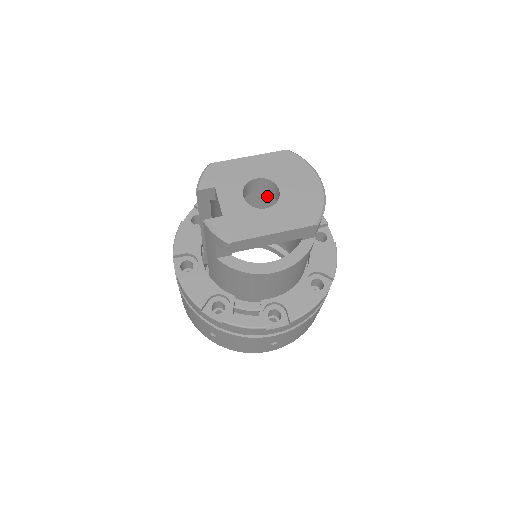
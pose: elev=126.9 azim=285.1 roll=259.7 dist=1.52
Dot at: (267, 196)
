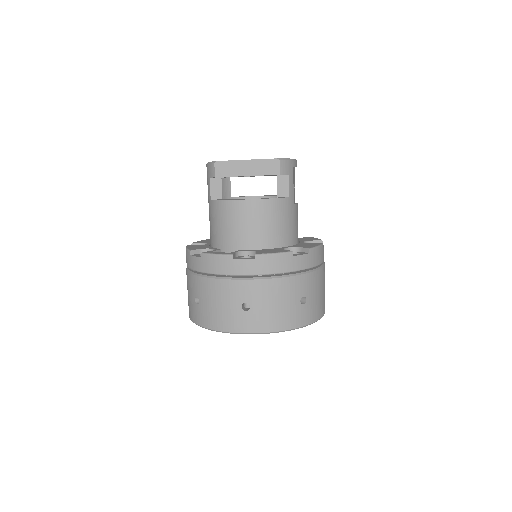
Dot at: occluded
